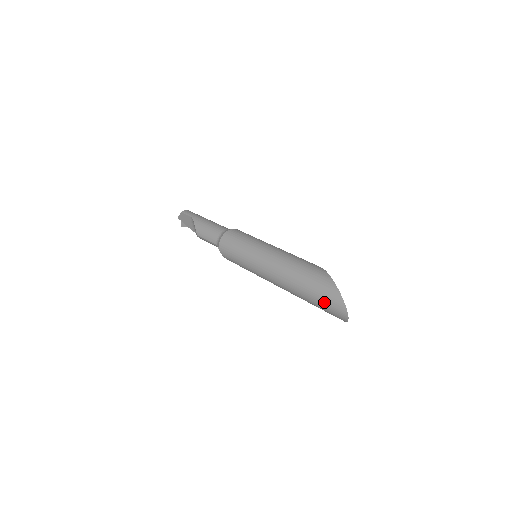
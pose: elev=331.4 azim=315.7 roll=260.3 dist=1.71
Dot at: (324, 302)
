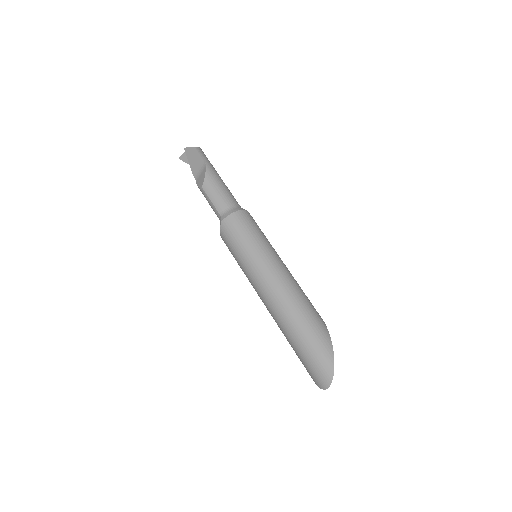
Dot at: (312, 358)
